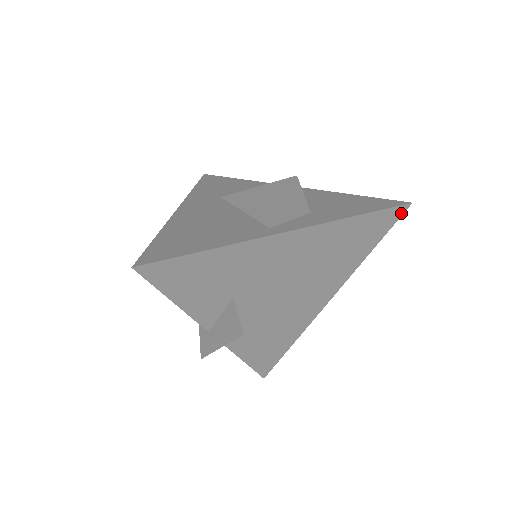
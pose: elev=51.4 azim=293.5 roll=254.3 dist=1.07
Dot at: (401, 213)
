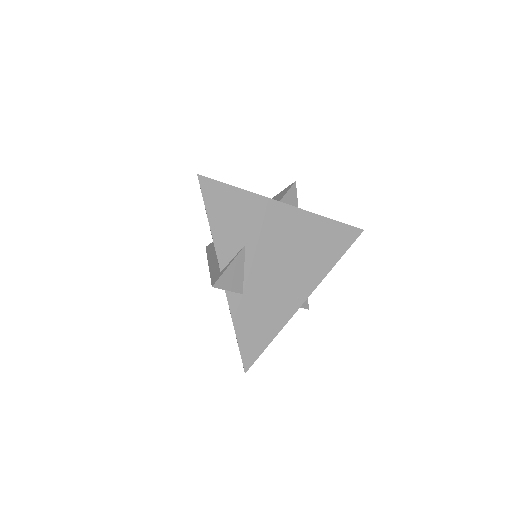
Dot at: (357, 235)
